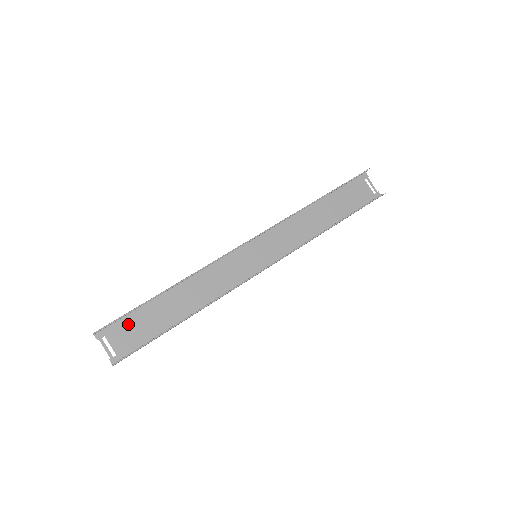
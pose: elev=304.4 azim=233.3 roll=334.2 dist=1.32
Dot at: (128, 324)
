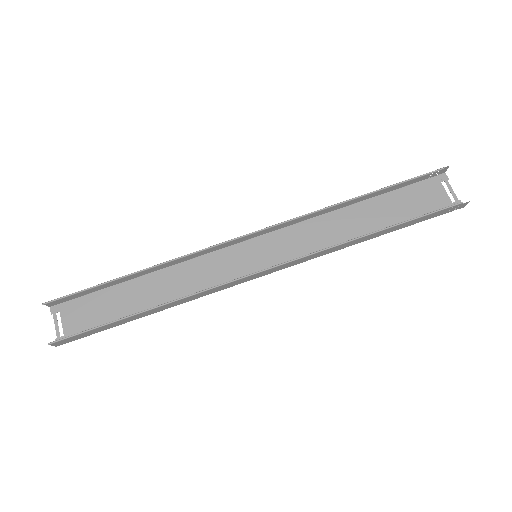
Dot at: (87, 304)
